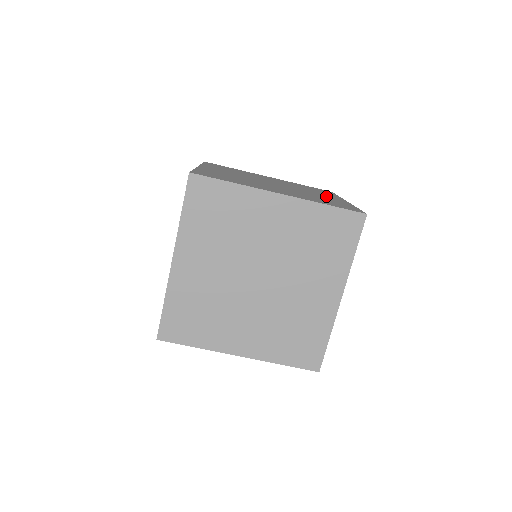
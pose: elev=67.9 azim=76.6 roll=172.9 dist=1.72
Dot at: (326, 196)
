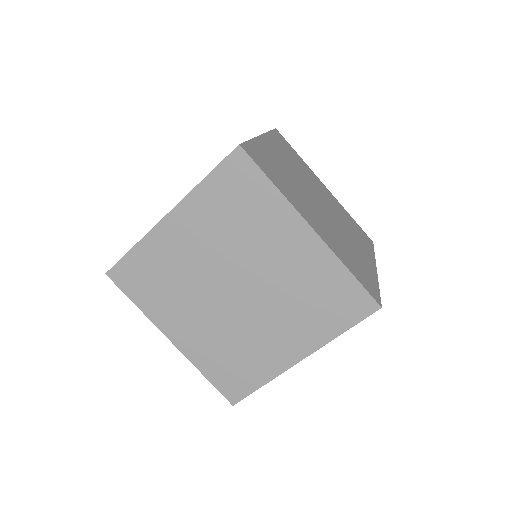
Dot at: (361, 251)
